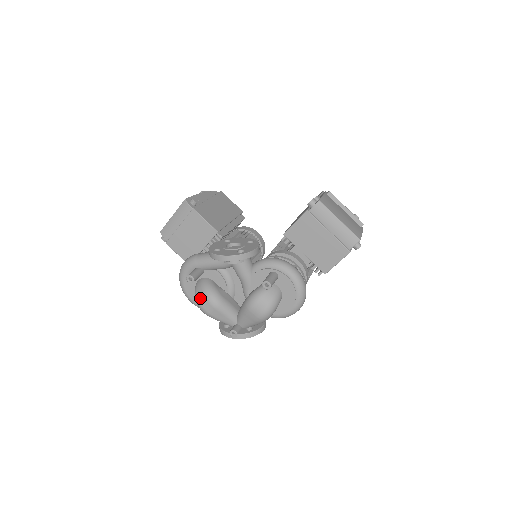
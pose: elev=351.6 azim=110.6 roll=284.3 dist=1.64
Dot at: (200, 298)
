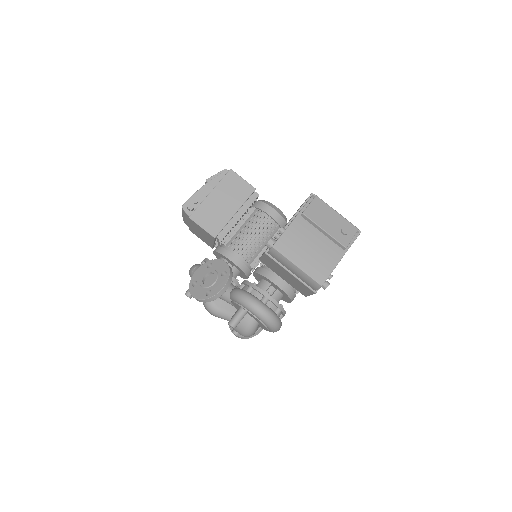
Dot at: occluded
